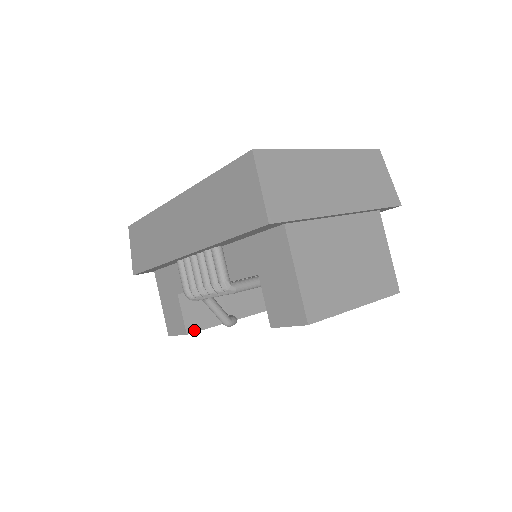
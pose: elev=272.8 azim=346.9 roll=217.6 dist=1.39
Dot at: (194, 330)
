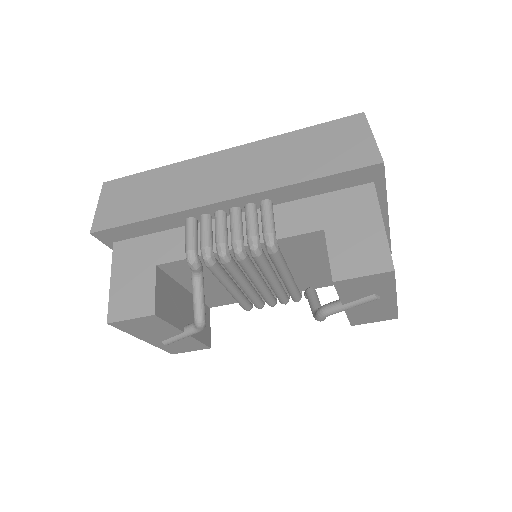
Dot at: (160, 315)
